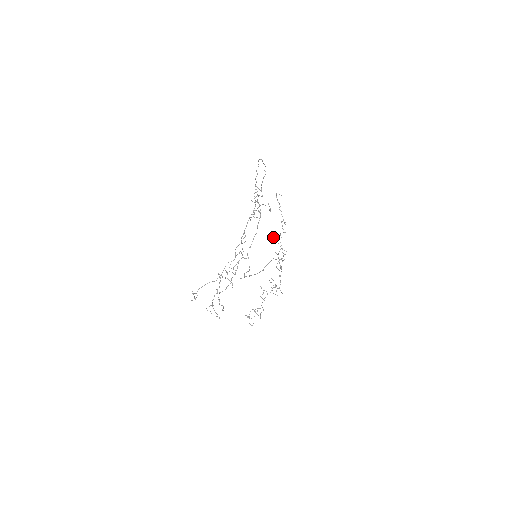
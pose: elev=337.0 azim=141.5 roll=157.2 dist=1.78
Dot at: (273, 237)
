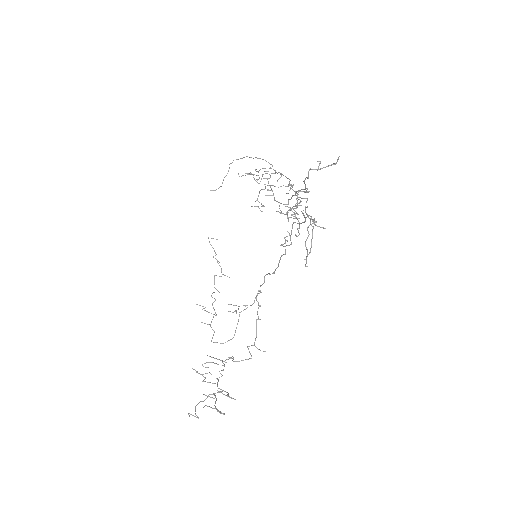
Dot at: occluded
